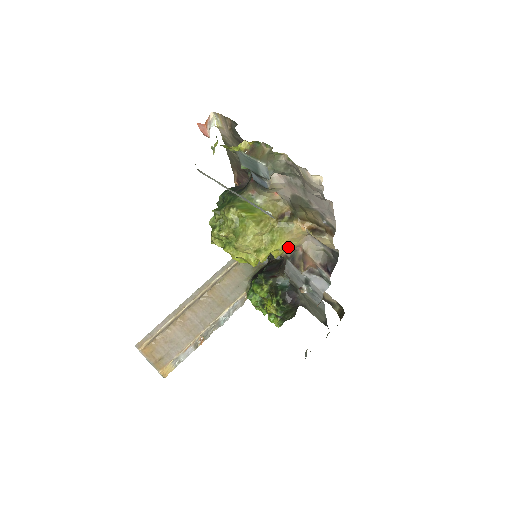
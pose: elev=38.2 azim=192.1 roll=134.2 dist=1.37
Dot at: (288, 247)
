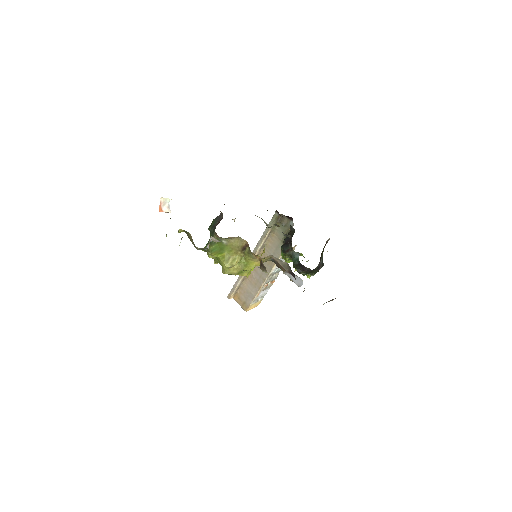
Dot at: (263, 261)
